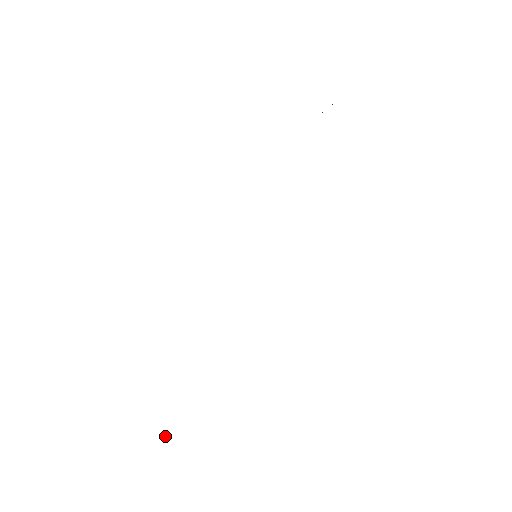
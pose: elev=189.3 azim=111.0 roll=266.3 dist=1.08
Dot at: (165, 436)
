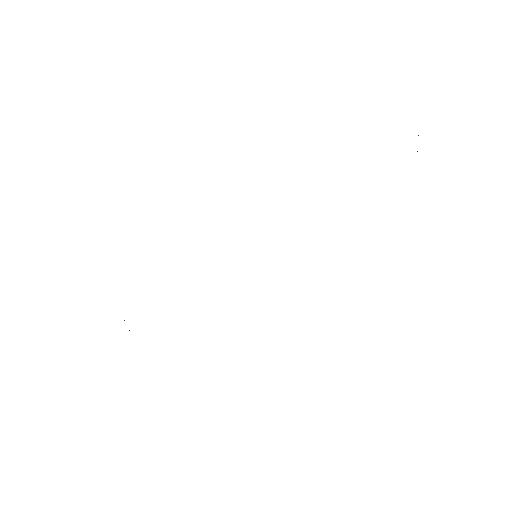
Dot at: occluded
